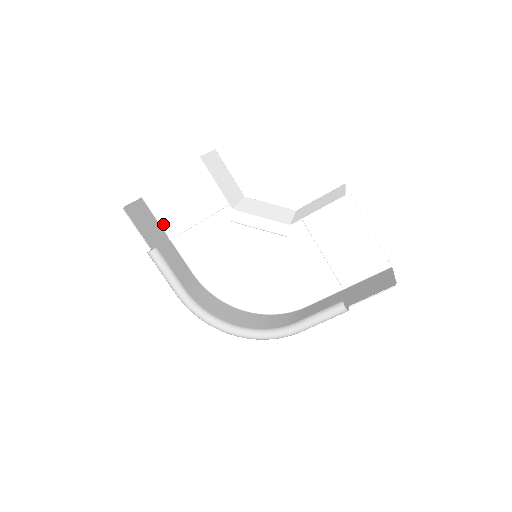
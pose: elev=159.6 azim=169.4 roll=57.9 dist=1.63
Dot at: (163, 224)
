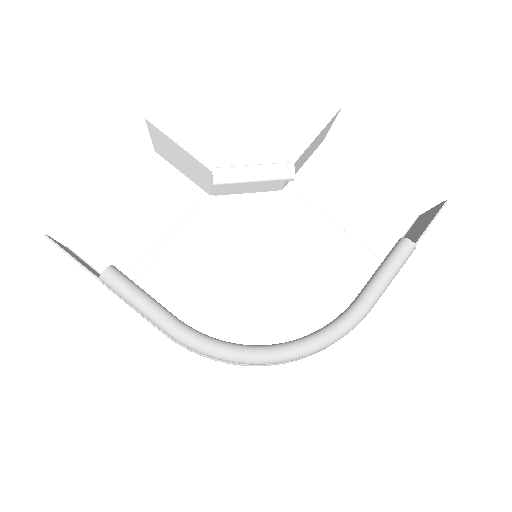
Dot at: occluded
